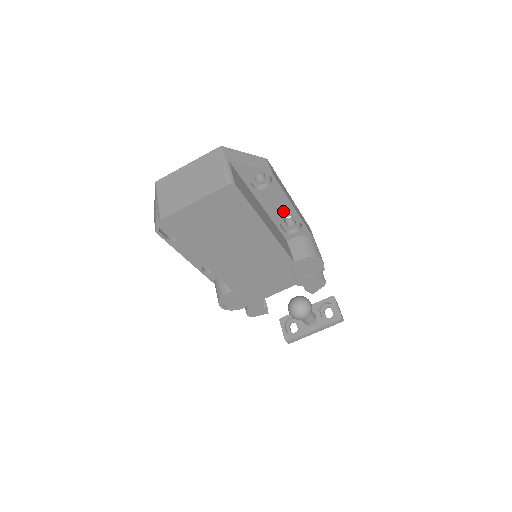
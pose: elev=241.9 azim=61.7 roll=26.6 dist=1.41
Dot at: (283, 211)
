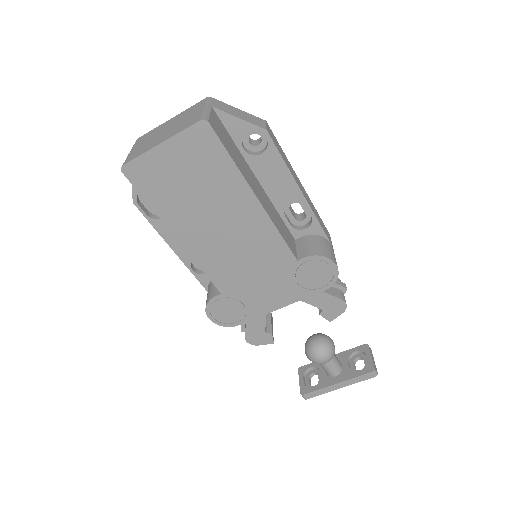
Dot at: (286, 192)
